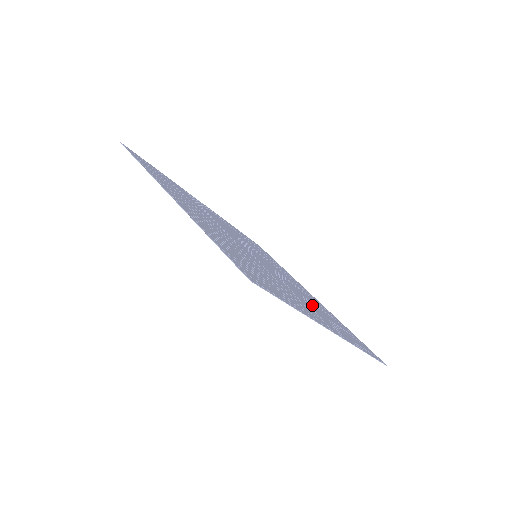
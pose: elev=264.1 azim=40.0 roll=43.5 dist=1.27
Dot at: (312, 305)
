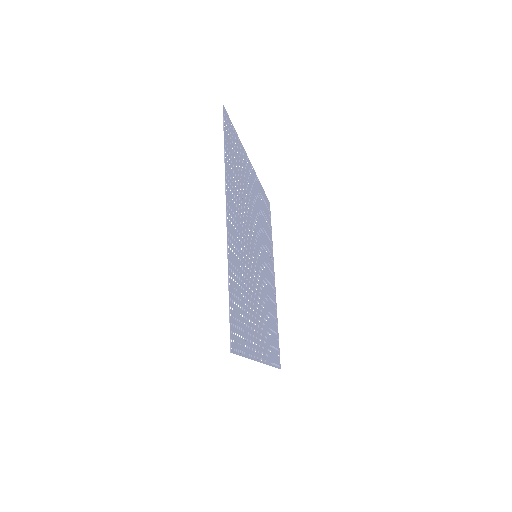
Dot at: (266, 247)
